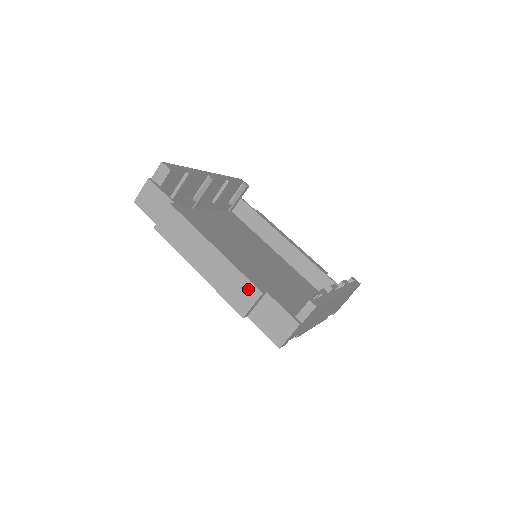
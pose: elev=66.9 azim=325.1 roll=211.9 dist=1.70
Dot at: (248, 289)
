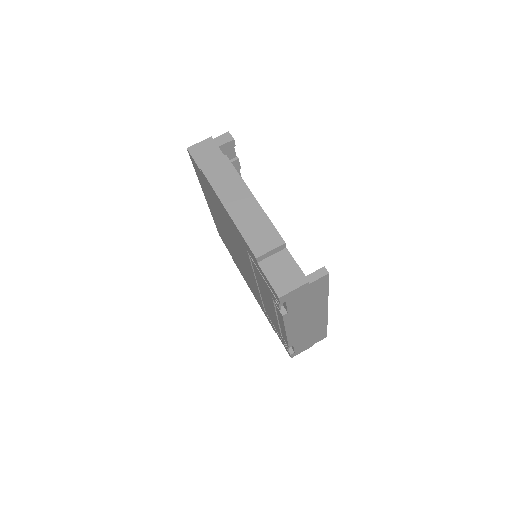
Dot at: (272, 236)
